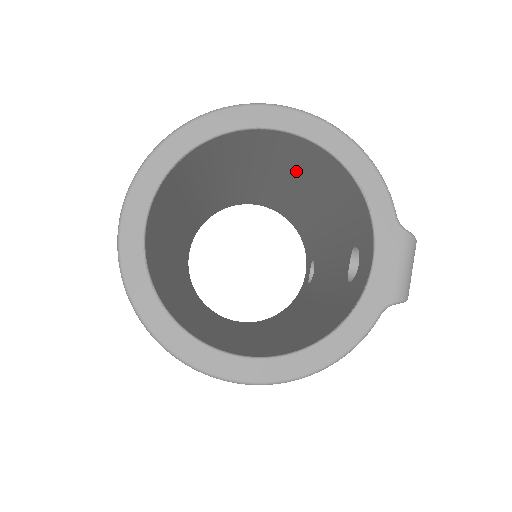
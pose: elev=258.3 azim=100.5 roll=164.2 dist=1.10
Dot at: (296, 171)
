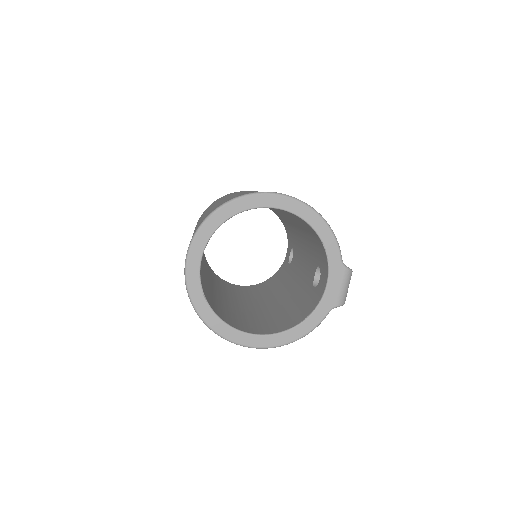
Dot at: (286, 213)
